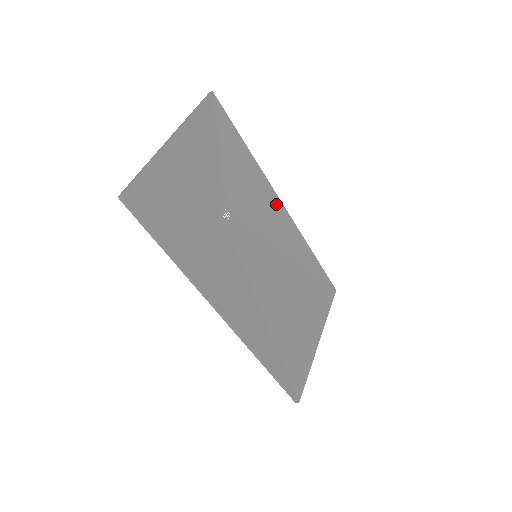
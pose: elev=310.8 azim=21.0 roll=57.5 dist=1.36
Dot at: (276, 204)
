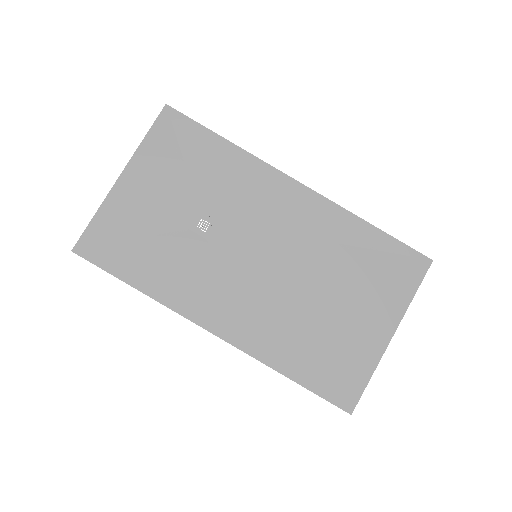
Dot at: (285, 185)
